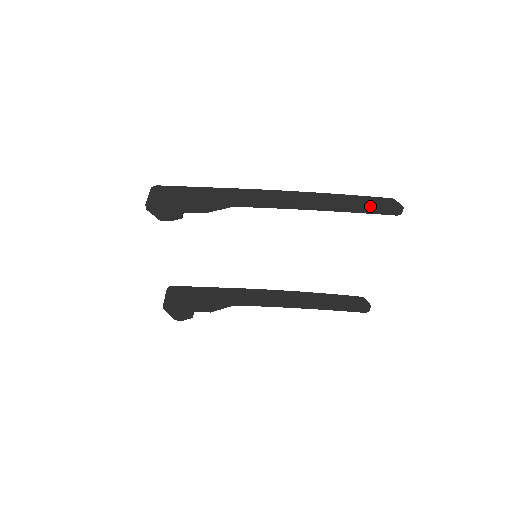
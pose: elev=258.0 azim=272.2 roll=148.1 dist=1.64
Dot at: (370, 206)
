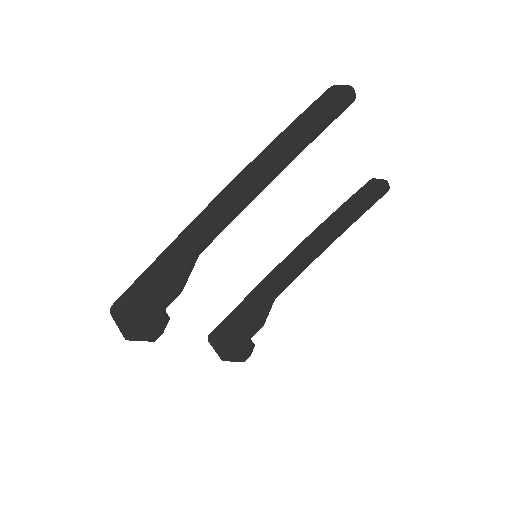
Dot at: (320, 120)
